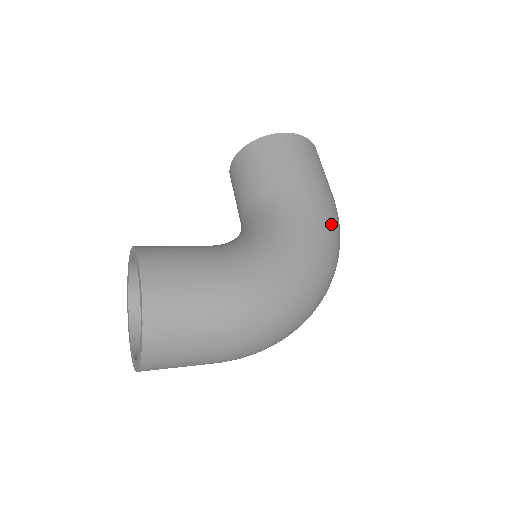
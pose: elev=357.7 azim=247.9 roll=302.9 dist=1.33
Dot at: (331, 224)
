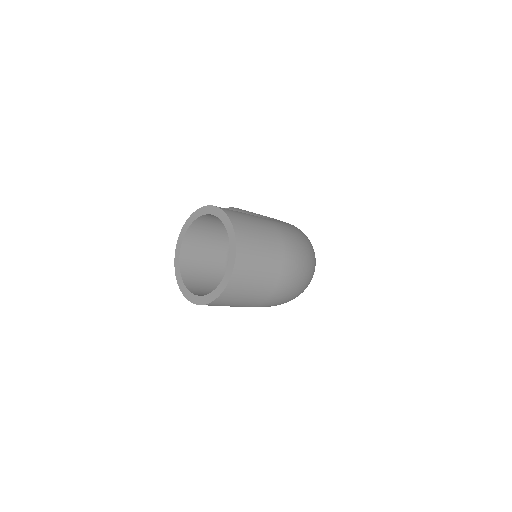
Dot at: occluded
